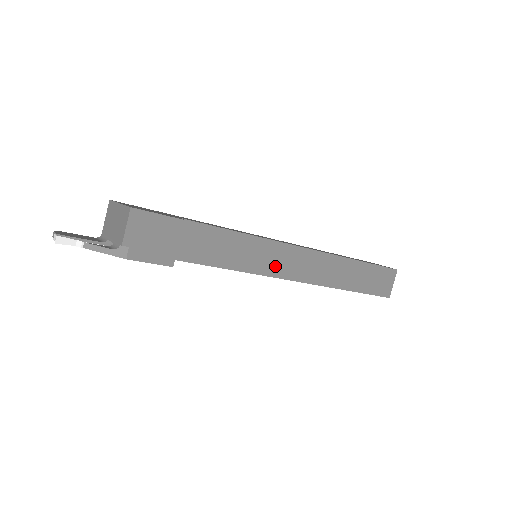
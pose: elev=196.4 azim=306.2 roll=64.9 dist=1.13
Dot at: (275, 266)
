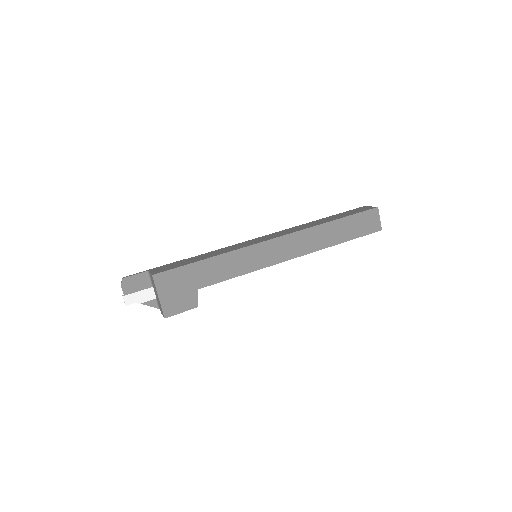
Dot at: occluded
